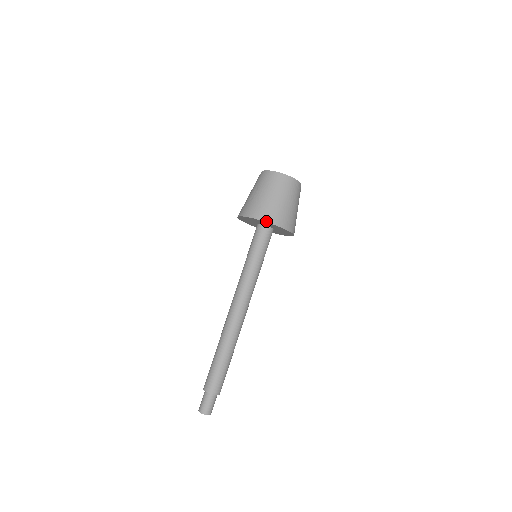
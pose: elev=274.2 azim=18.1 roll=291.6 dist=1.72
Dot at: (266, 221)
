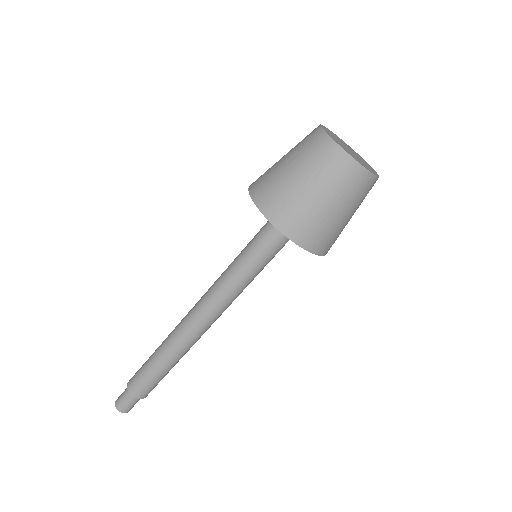
Dot at: (310, 251)
